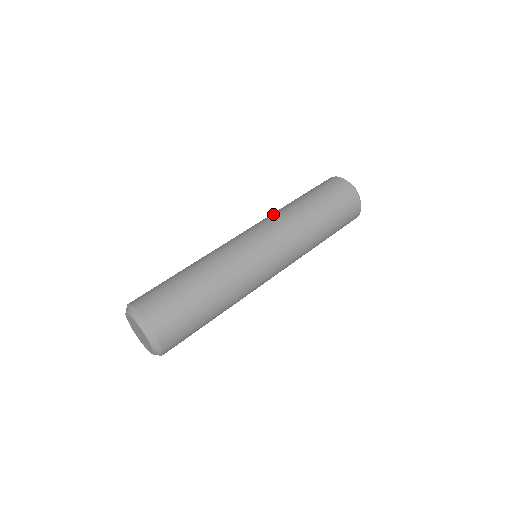
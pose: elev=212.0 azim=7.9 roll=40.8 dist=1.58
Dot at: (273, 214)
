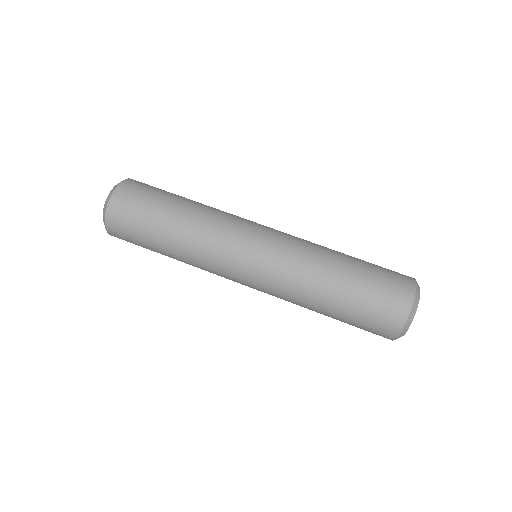
Dot at: (304, 251)
